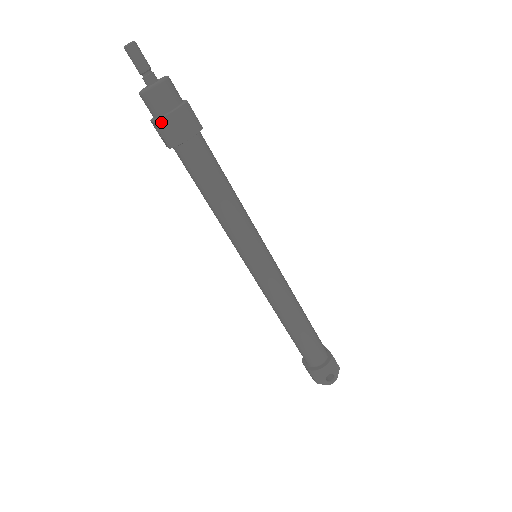
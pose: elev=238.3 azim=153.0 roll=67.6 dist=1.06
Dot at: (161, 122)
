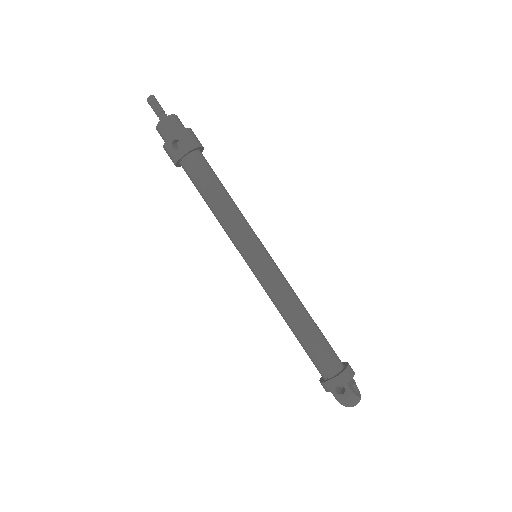
Dot at: (184, 131)
